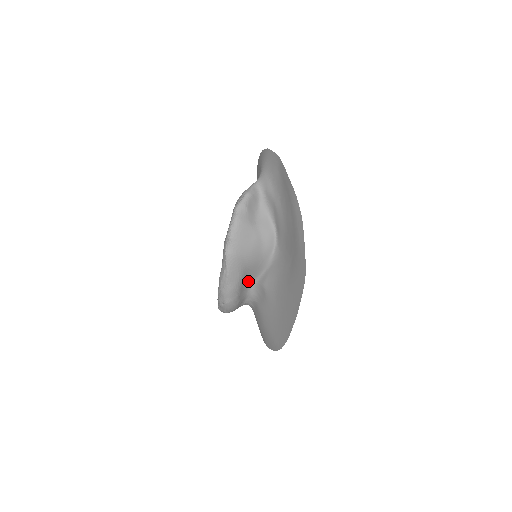
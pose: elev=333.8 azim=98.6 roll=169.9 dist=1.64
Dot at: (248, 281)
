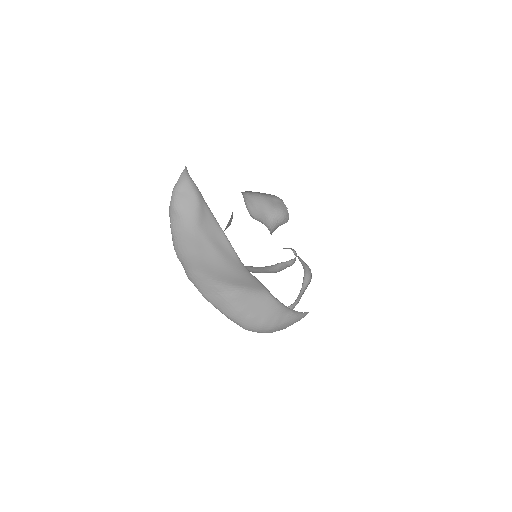
Dot at: (259, 293)
